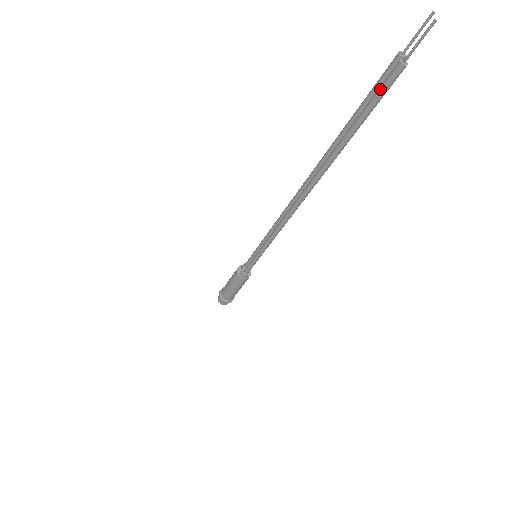
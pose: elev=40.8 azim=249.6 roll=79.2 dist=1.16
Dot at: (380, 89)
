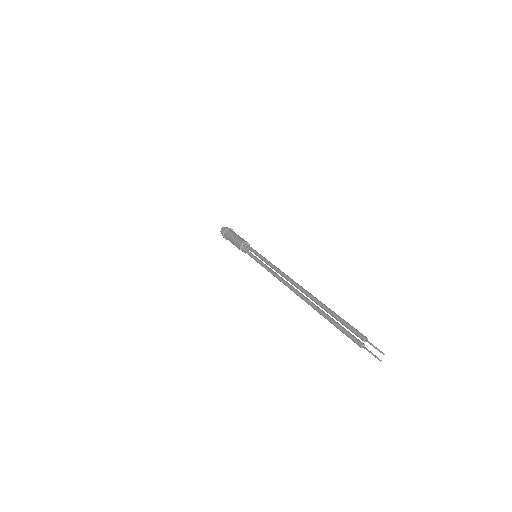
Dot at: (349, 337)
